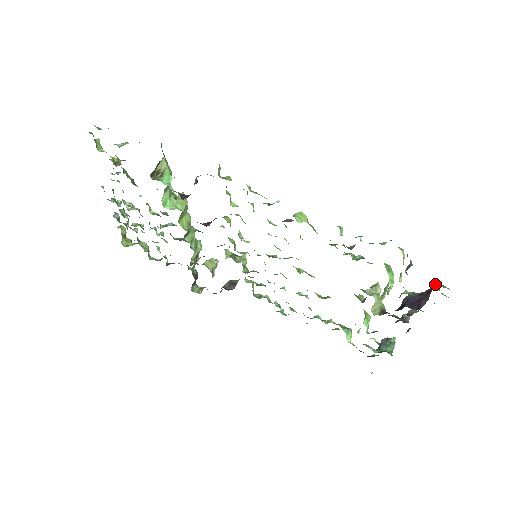
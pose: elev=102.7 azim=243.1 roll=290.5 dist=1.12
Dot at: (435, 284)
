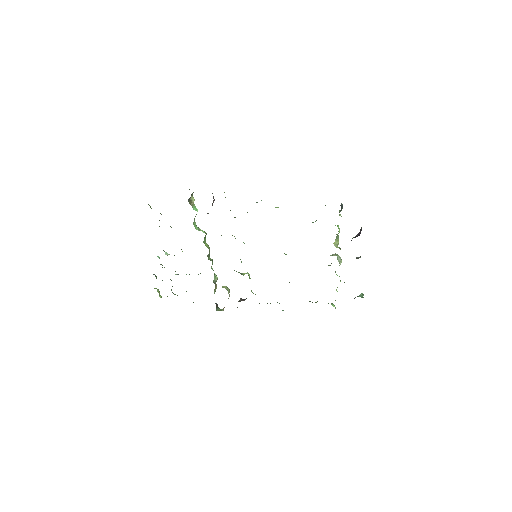
Dot at: occluded
